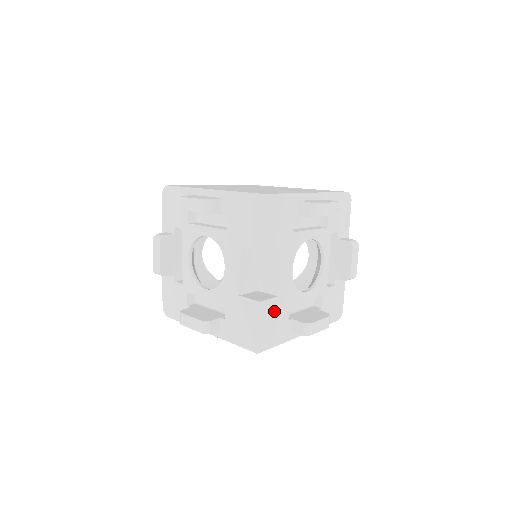
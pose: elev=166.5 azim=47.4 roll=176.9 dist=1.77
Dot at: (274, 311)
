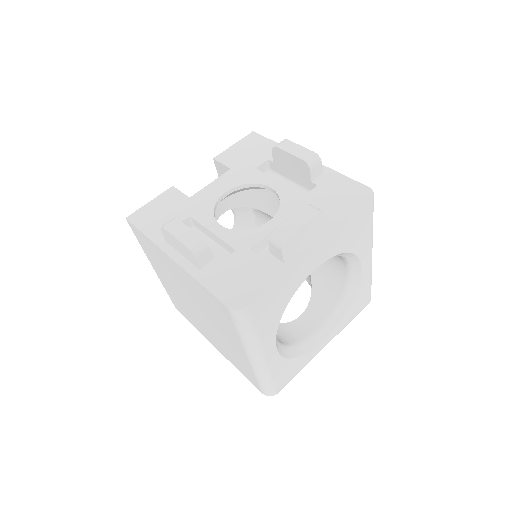
Dot at: (174, 205)
